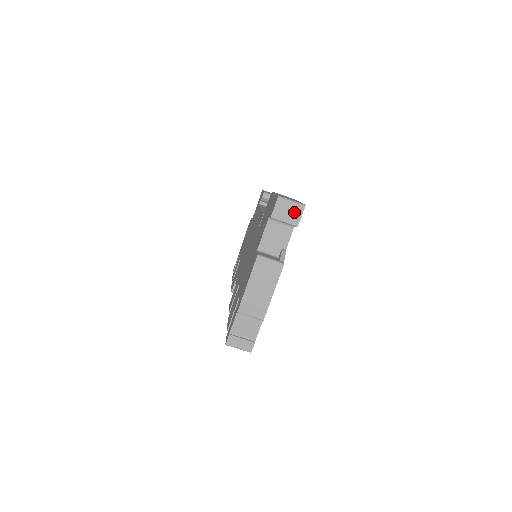
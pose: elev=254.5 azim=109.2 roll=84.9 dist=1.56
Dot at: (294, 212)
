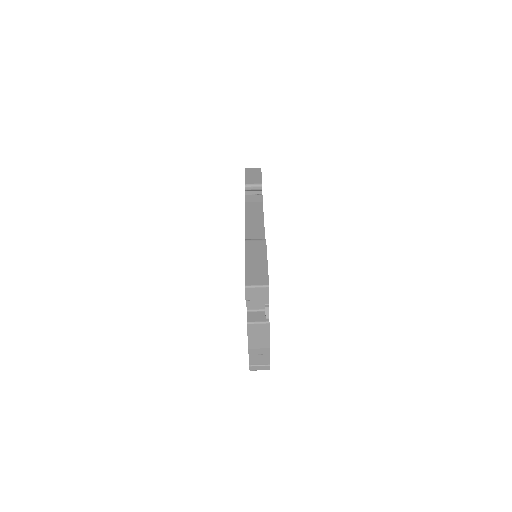
Dot at: (262, 292)
